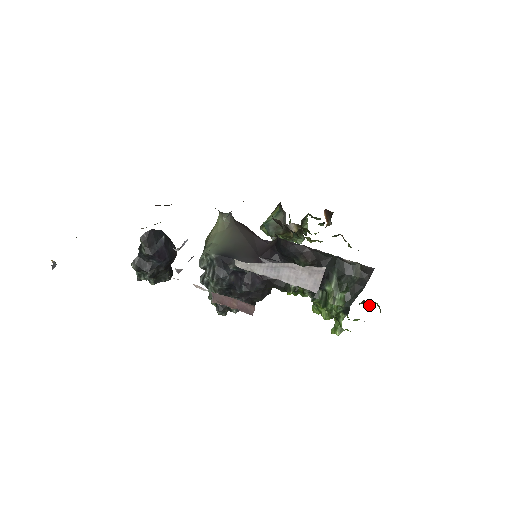
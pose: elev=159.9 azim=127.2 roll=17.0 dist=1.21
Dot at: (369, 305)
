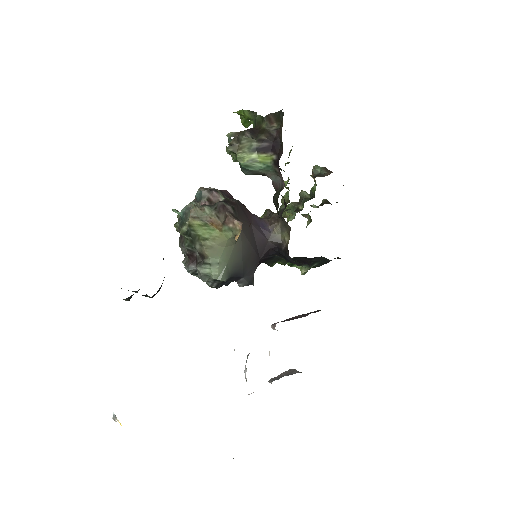
Dot at: (303, 215)
